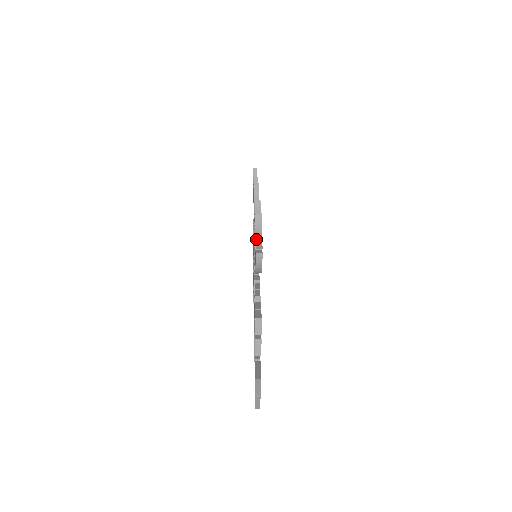
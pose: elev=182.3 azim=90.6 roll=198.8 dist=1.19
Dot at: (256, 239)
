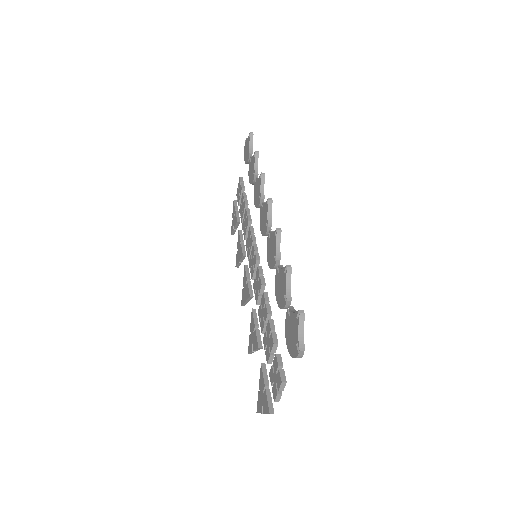
Dot at: (299, 338)
